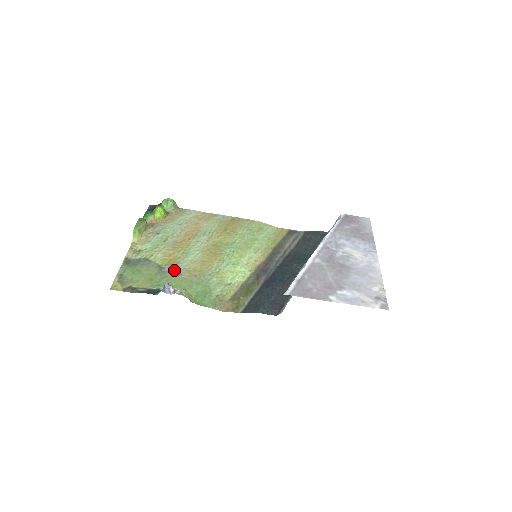
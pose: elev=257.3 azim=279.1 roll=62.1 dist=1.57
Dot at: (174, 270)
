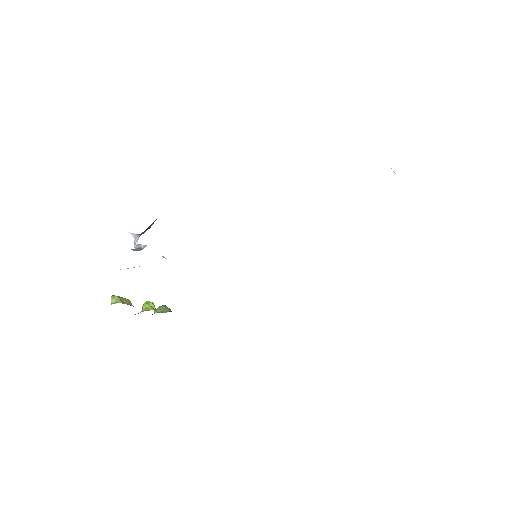
Dot at: occluded
